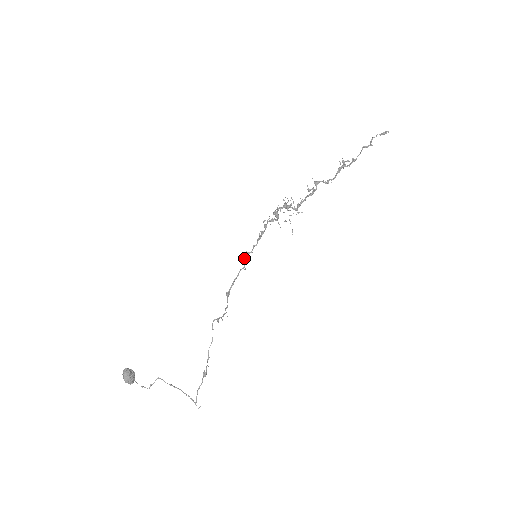
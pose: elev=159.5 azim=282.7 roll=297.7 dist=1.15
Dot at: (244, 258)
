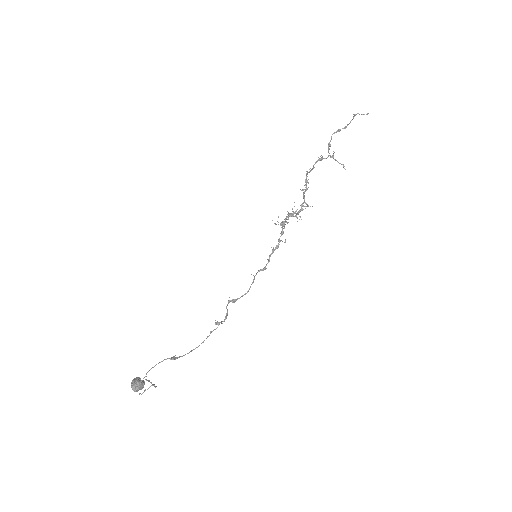
Dot at: (258, 271)
